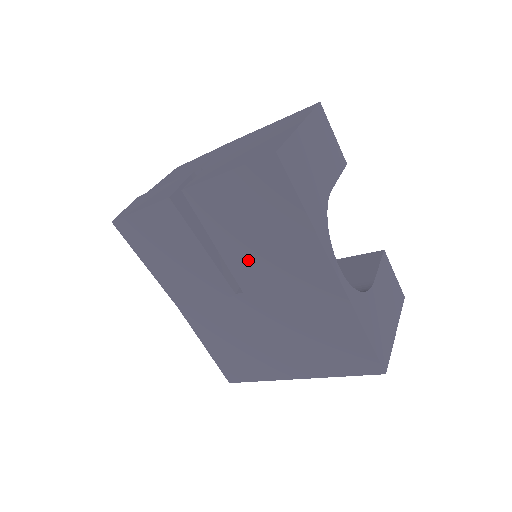
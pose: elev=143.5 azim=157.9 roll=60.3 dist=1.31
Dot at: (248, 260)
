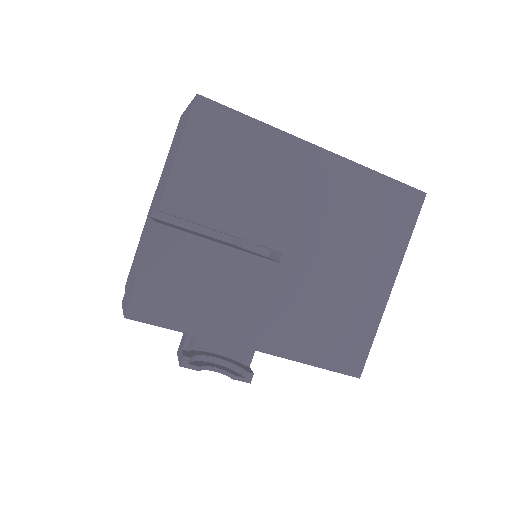
Dot at: (259, 214)
